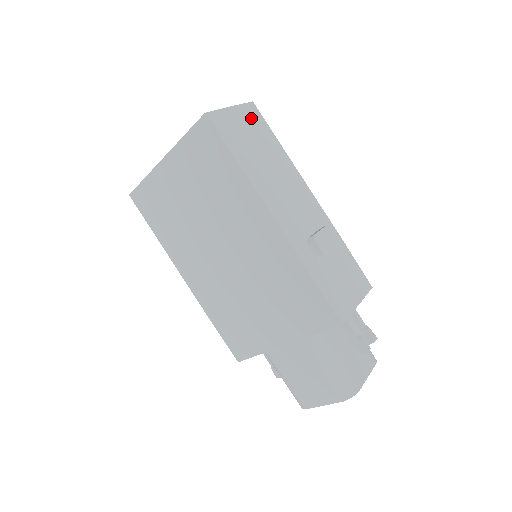
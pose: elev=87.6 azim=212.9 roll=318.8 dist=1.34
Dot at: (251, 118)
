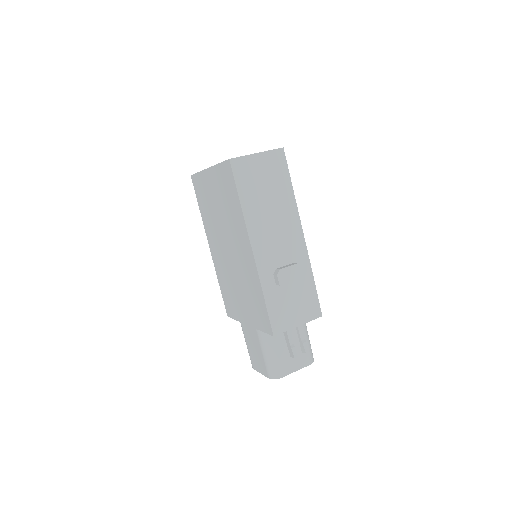
Dot at: (273, 163)
